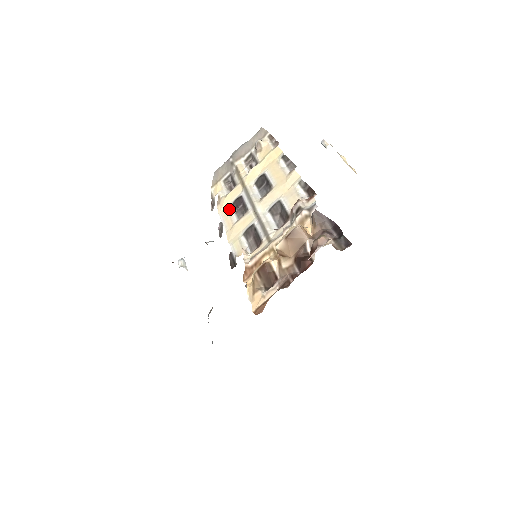
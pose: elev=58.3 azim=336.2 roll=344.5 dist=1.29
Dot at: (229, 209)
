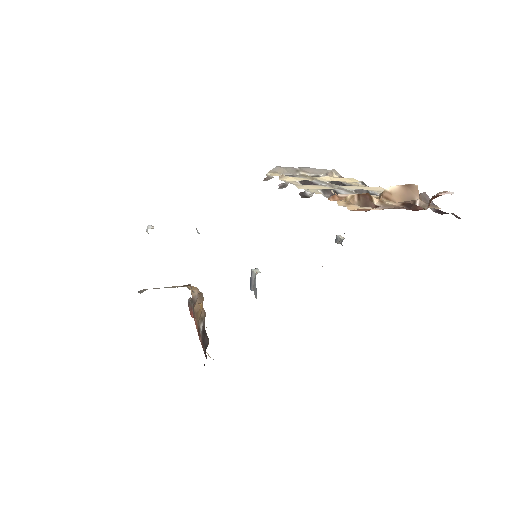
Dot at: (296, 181)
